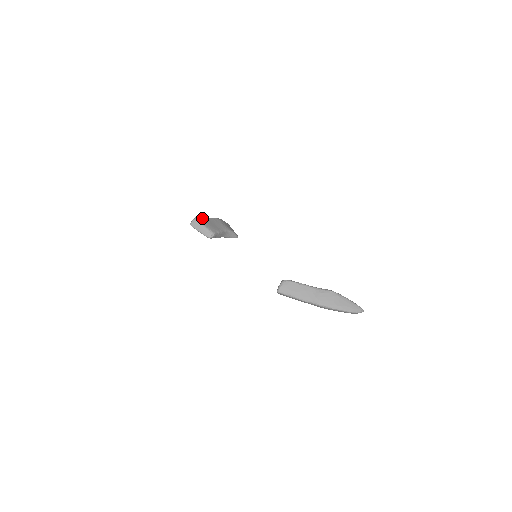
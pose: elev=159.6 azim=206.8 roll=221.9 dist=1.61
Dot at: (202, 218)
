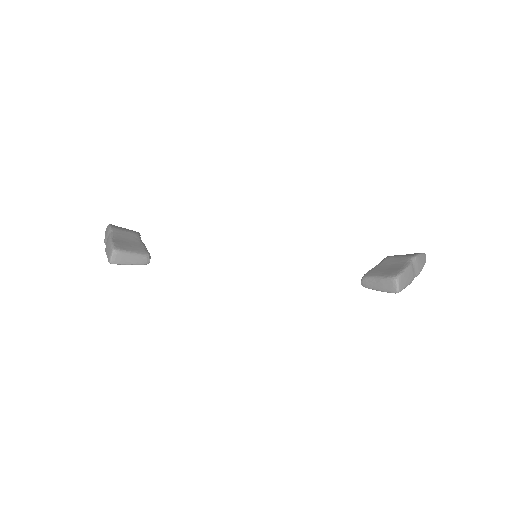
Dot at: (116, 244)
